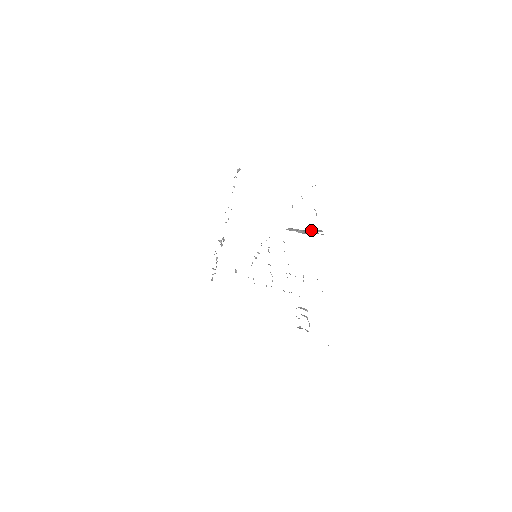
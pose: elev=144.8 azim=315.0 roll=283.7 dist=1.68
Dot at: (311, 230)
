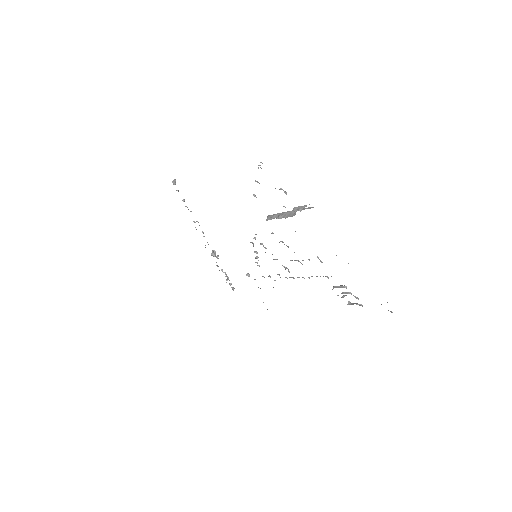
Dot at: (292, 211)
